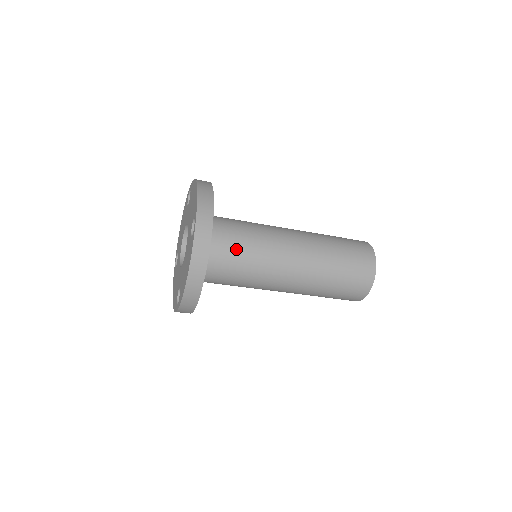
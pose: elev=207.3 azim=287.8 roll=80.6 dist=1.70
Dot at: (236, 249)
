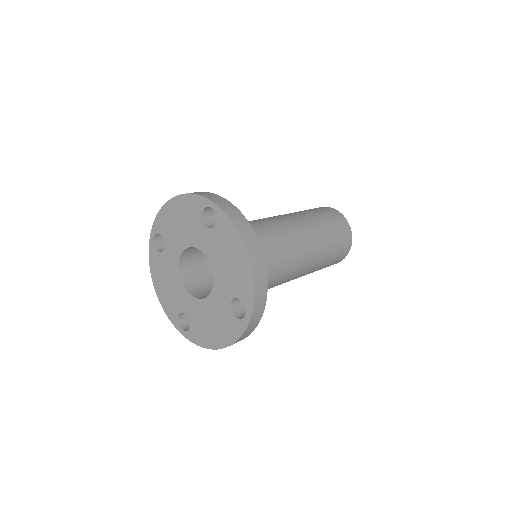
Dot at: occluded
